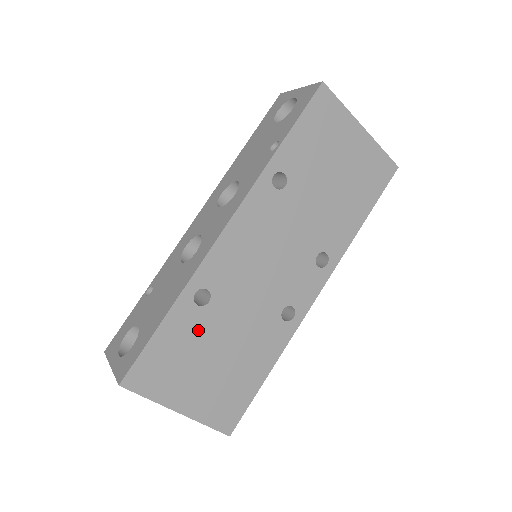
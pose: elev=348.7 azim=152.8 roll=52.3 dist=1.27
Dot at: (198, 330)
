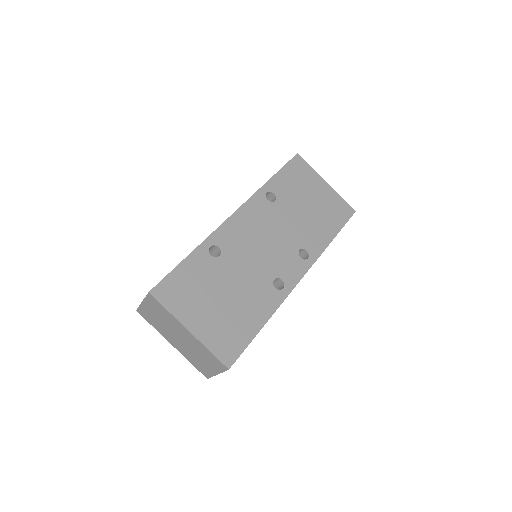
Dot at: (210, 273)
